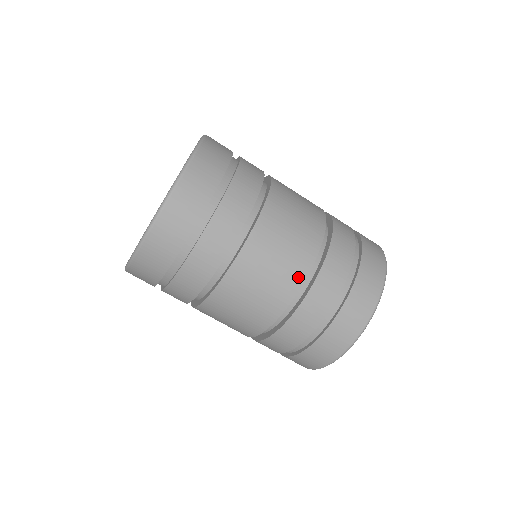
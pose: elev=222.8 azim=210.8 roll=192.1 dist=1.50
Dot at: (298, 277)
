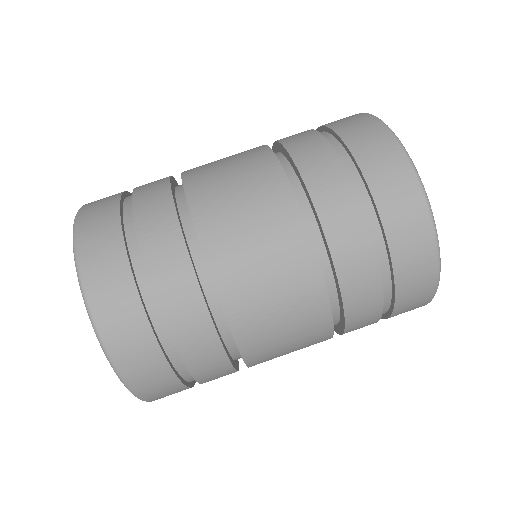
Dot at: (276, 180)
